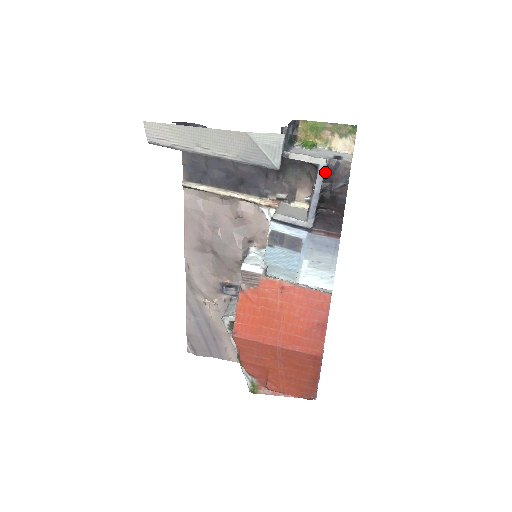
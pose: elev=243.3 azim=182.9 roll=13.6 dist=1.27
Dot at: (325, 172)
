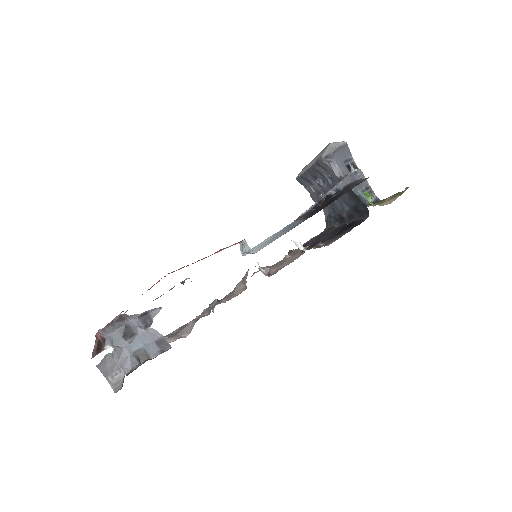
Dot at: (350, 184)
